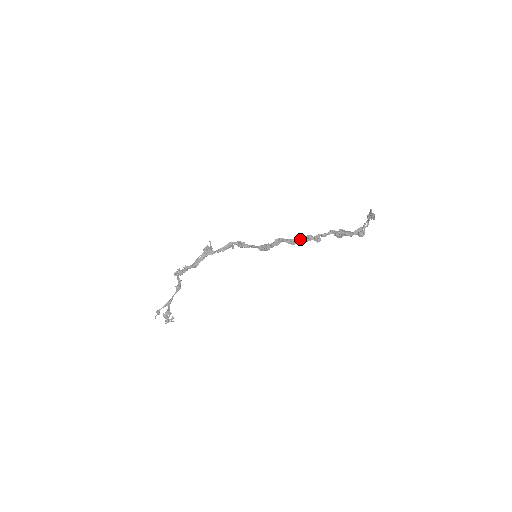
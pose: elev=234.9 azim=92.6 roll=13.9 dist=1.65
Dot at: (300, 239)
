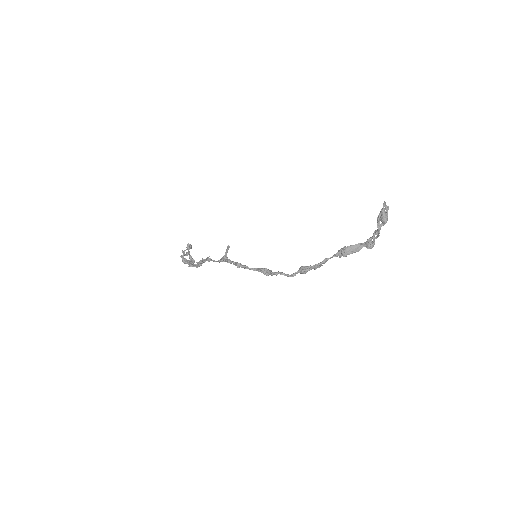
Dot at: (298, 272)
